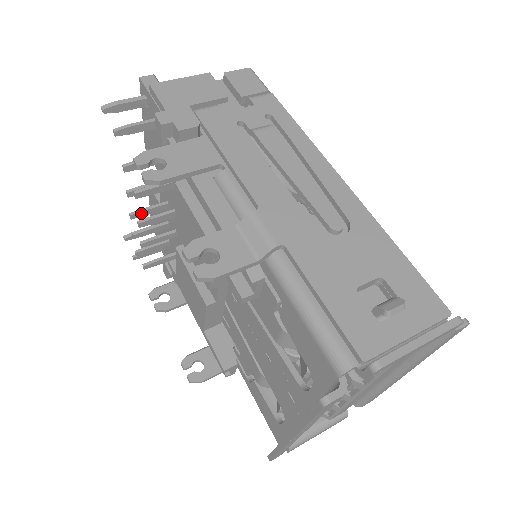
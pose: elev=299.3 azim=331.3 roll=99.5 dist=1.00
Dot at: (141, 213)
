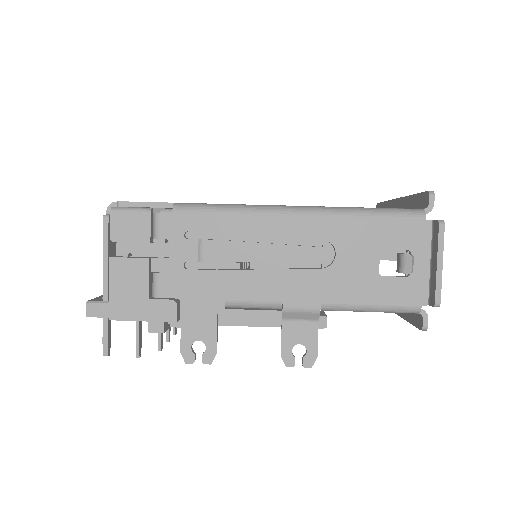
Dot at: occluded
